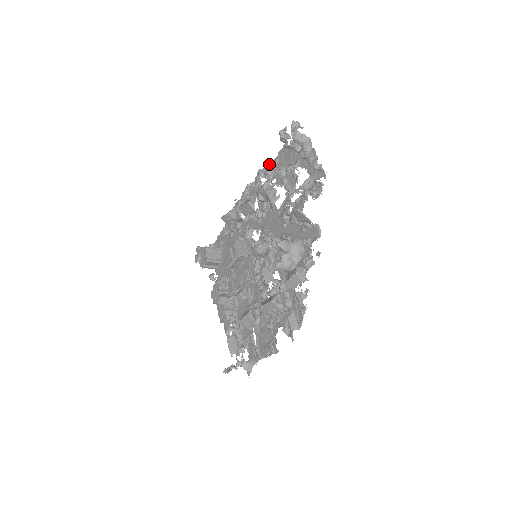
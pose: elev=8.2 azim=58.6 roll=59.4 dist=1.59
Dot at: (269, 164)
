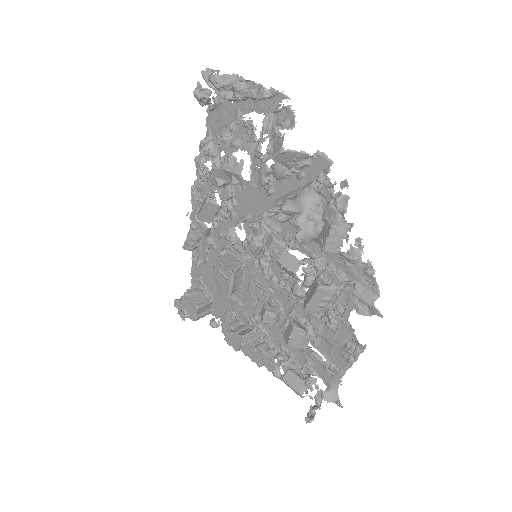
Dot at: (203, 143)
